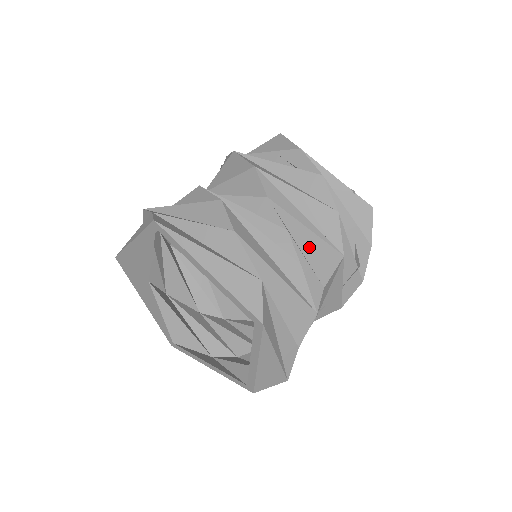
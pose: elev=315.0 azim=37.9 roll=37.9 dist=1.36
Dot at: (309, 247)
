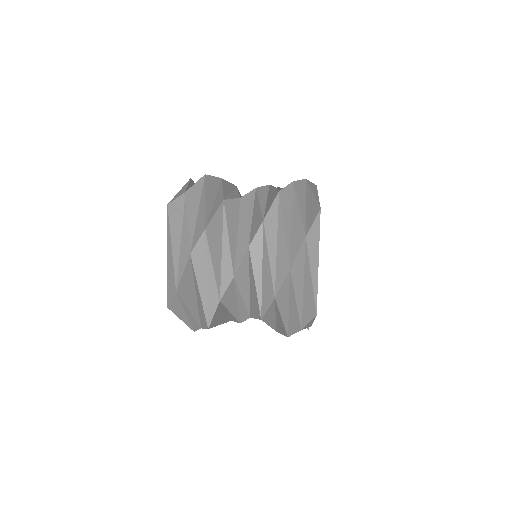
Dot at: (253, 293)
